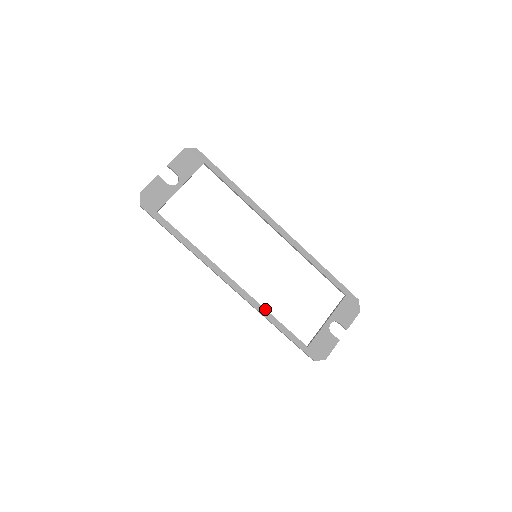
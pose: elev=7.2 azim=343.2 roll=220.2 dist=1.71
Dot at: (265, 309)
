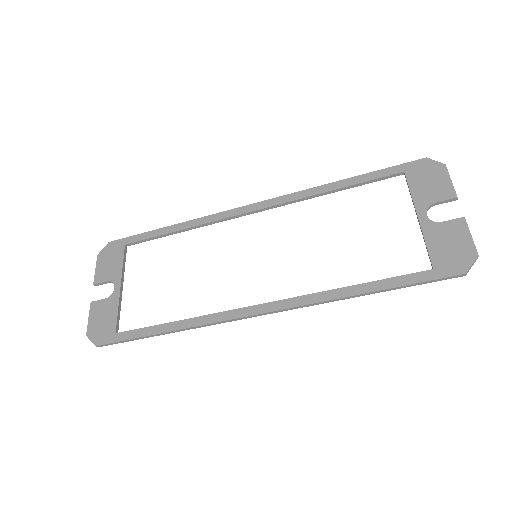
Dot at: (326, 291)
